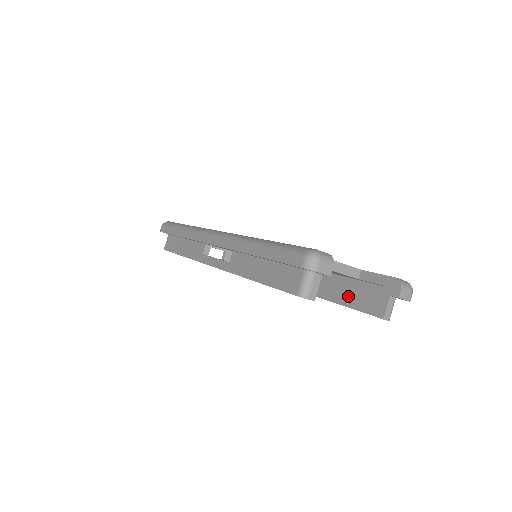
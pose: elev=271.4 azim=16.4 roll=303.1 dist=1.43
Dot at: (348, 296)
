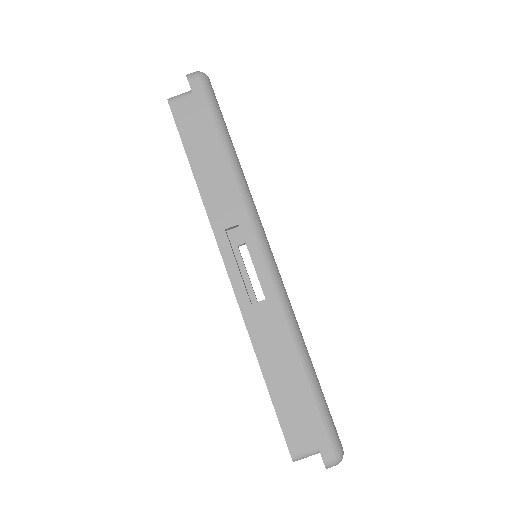
Dot at: occluded
